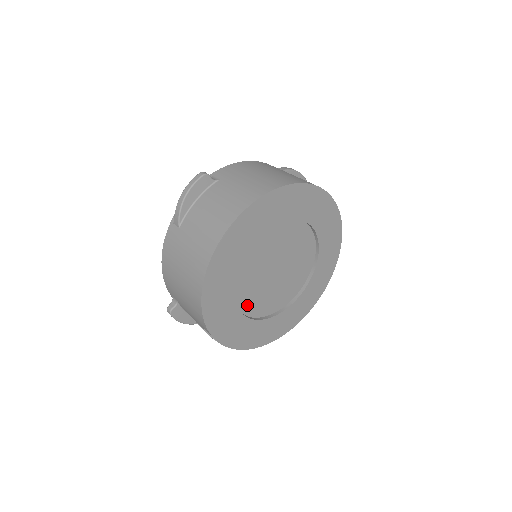
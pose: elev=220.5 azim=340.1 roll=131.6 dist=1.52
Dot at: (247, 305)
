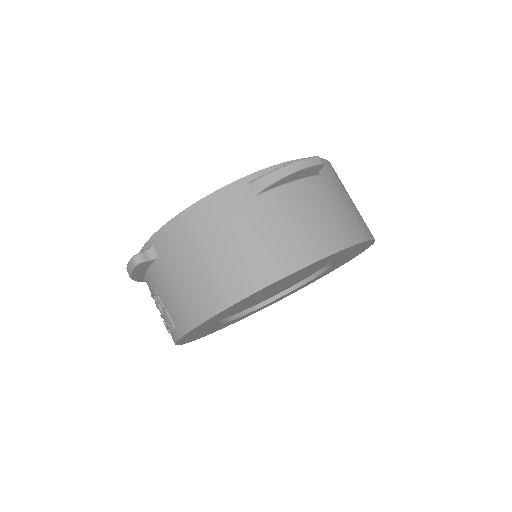
Dot at: occluded
